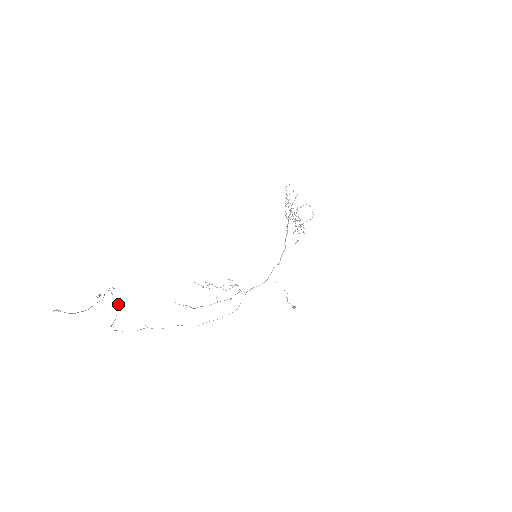
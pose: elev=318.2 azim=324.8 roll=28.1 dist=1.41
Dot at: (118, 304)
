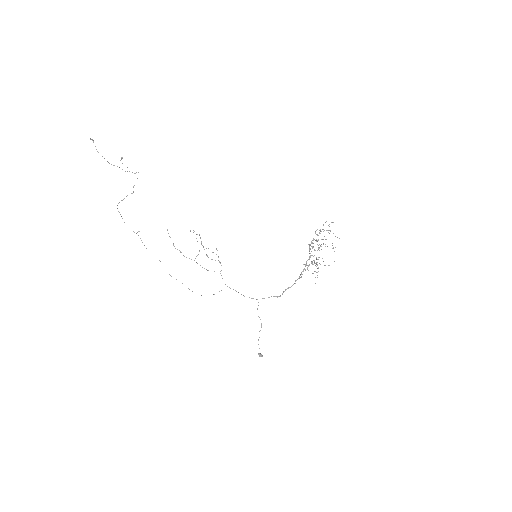
Dot at: occluded
